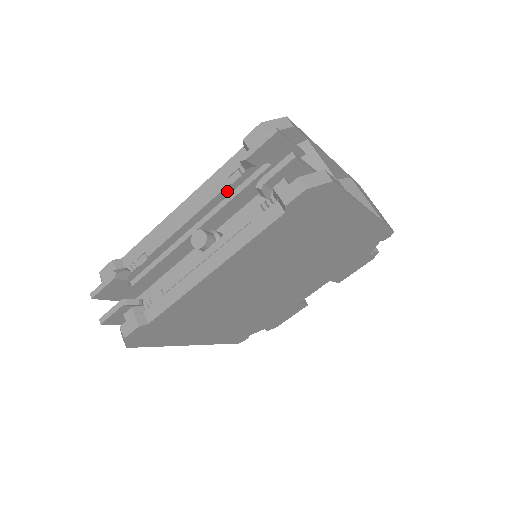
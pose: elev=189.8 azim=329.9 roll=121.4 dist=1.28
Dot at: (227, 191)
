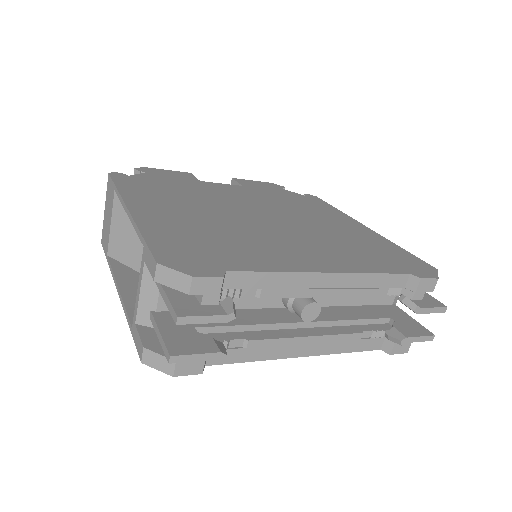
Dot at: occluded
